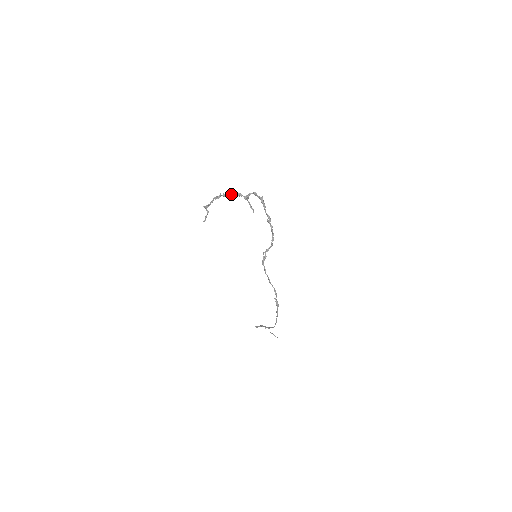
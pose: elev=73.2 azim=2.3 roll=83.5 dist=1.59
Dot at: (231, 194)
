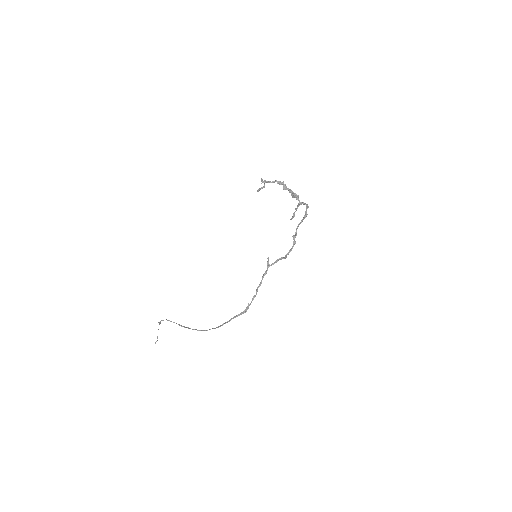
Dot at: (291, 190)
